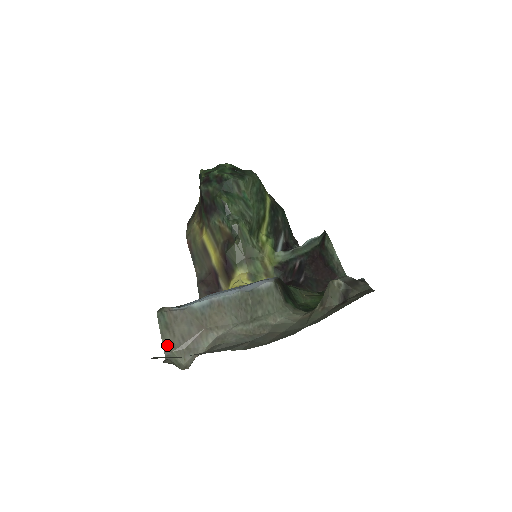
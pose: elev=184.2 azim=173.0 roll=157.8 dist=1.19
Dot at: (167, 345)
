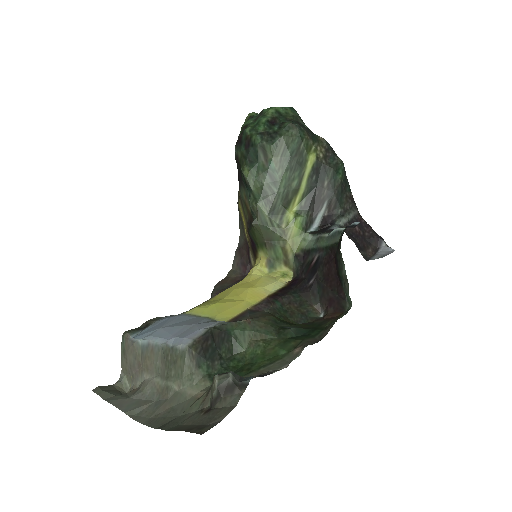
Dot at: (123, 368)
